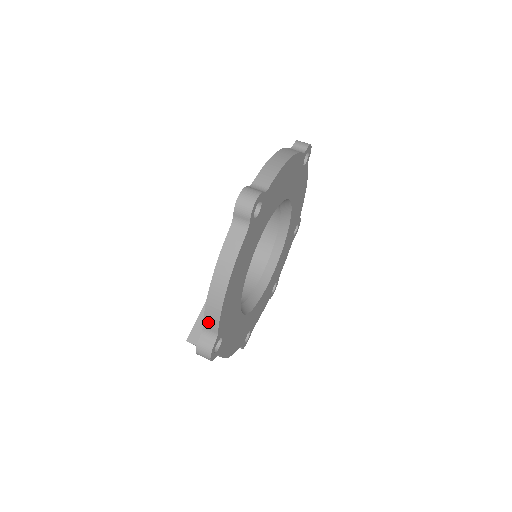
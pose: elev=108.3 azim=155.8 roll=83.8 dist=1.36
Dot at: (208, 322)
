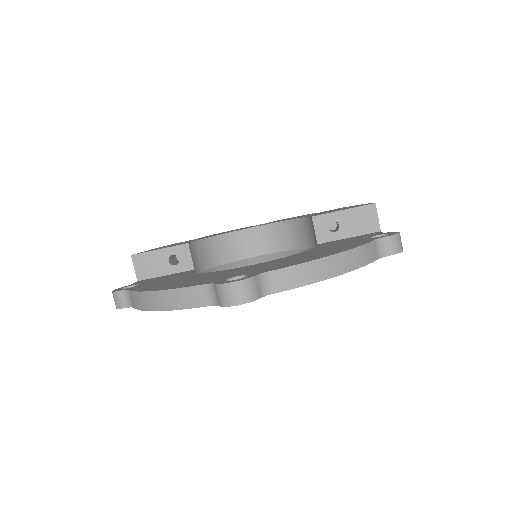
Dot at: (132, 296)
